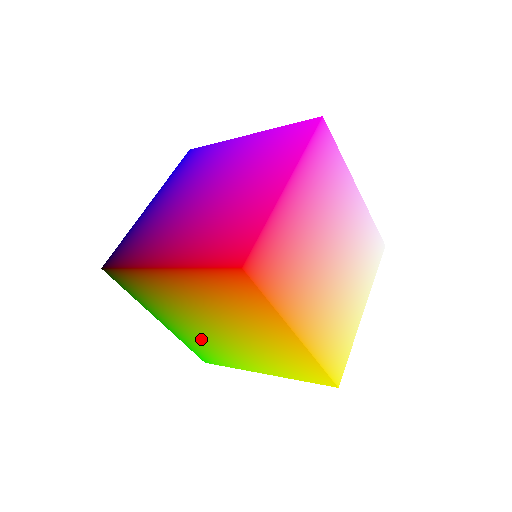
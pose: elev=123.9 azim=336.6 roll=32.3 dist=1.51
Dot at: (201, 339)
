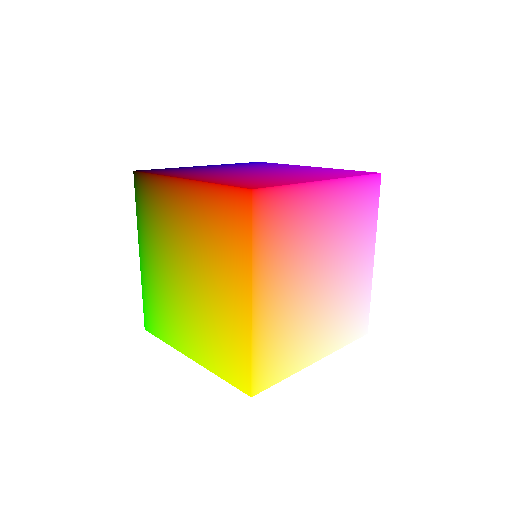
Dot at: (162, 290)
